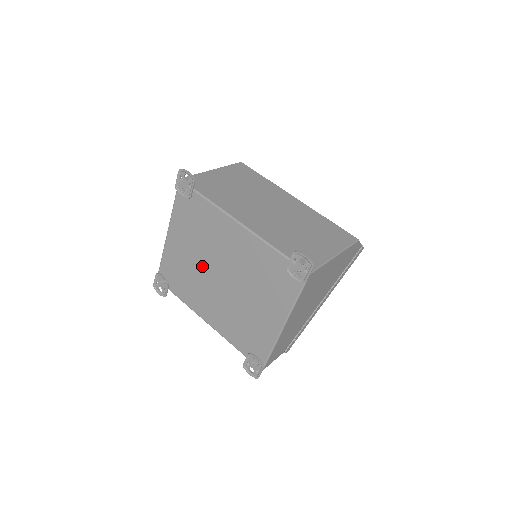
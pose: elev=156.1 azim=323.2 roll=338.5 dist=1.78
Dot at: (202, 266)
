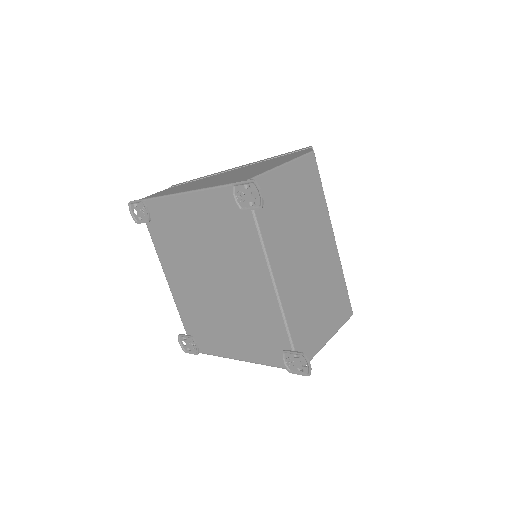
Dot at: (201, 255)
